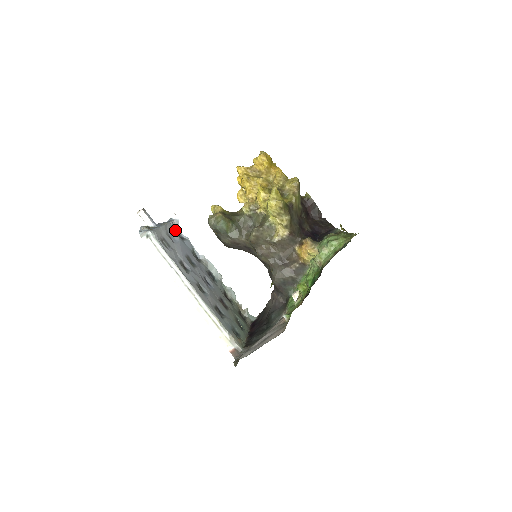
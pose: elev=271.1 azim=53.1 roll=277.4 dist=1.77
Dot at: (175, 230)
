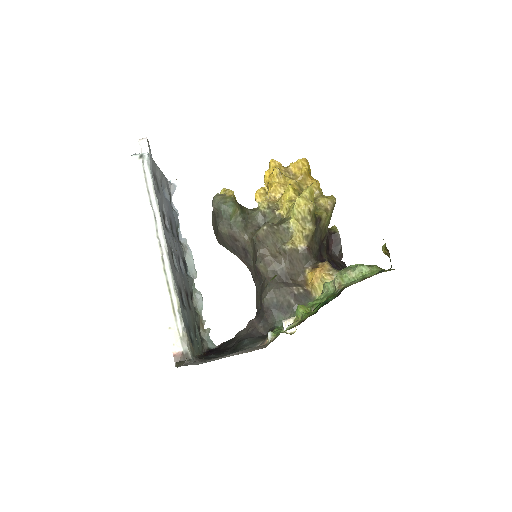
Dot at: occluded
